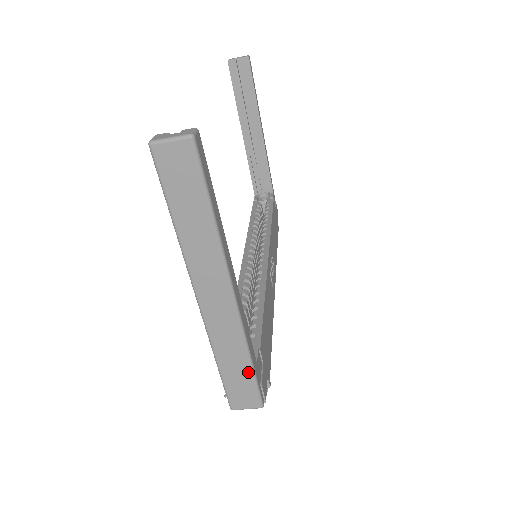
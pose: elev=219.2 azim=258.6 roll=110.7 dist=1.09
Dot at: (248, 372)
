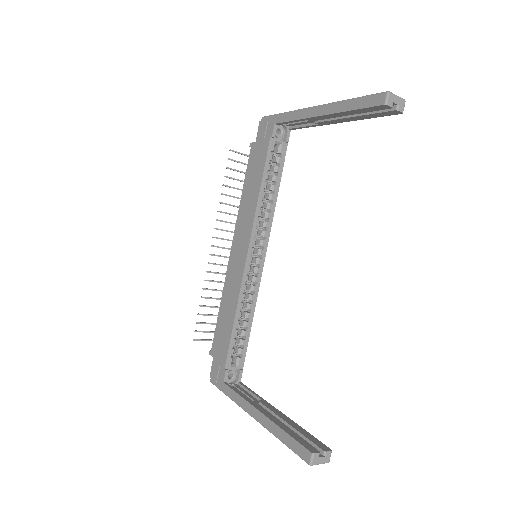
Dot at: occluded
